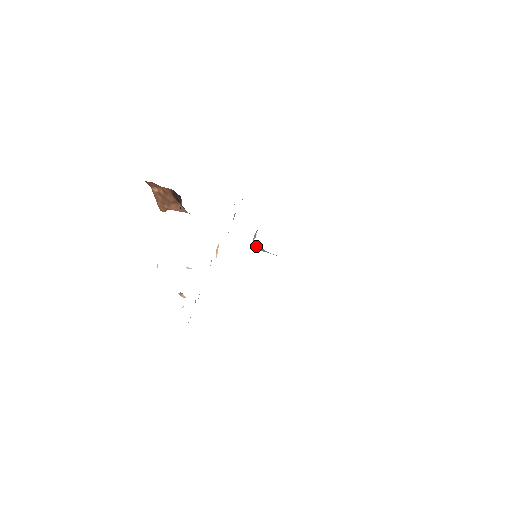
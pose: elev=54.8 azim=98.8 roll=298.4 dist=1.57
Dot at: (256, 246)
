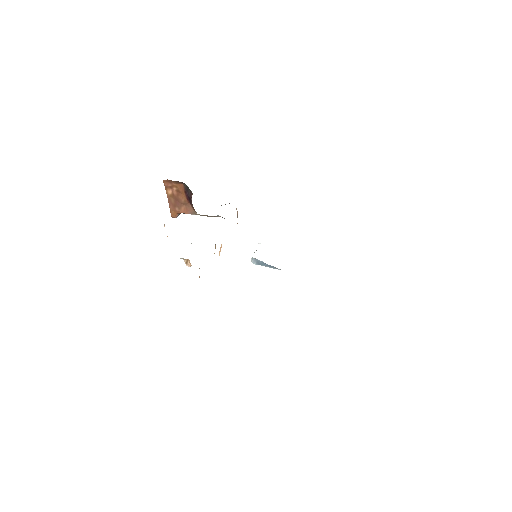
Dot at: (255, 259)
